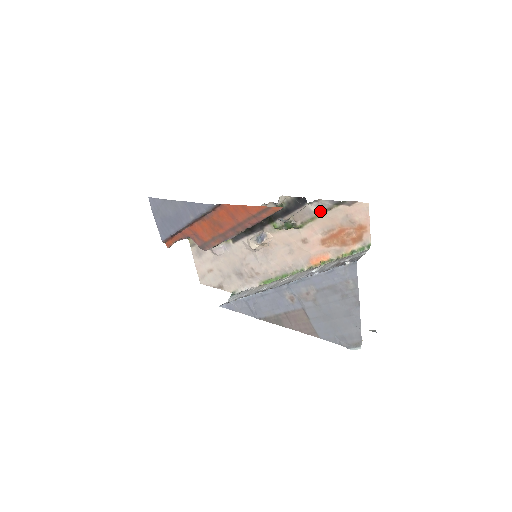
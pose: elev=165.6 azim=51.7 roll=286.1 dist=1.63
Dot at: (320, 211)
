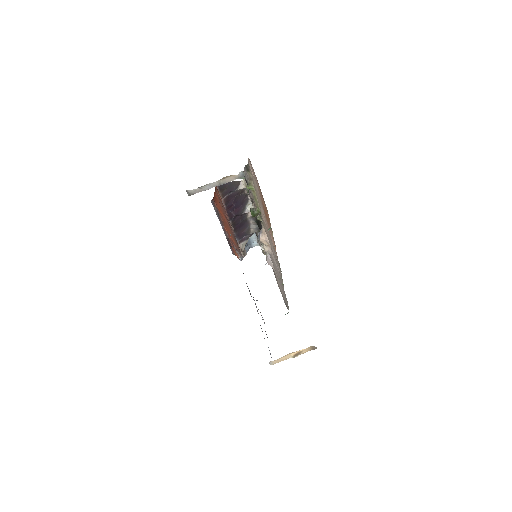
Dot at: (248, 184)
